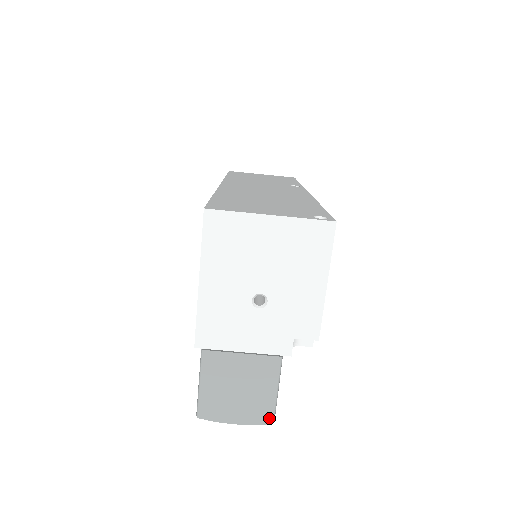
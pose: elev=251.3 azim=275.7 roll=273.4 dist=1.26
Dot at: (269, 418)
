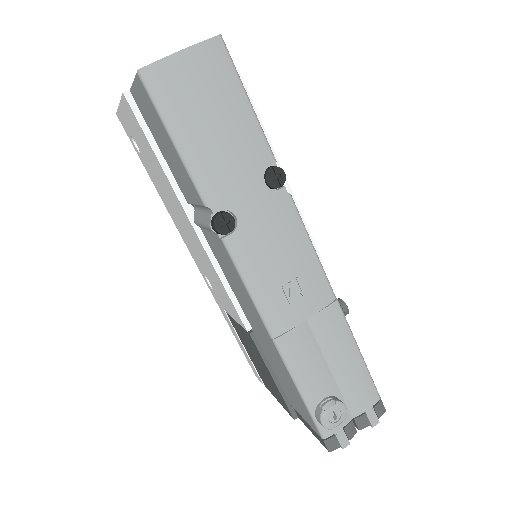
Dot at: (214, 39)
